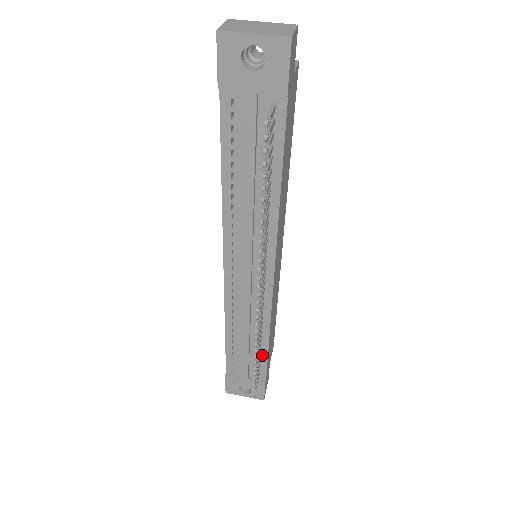
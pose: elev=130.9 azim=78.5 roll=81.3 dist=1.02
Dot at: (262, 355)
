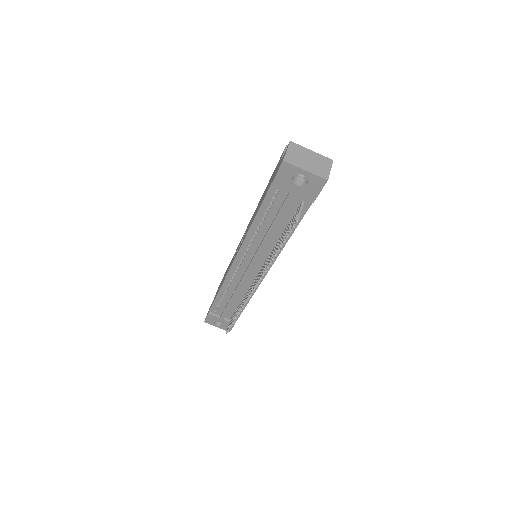
Dot at: occluded
